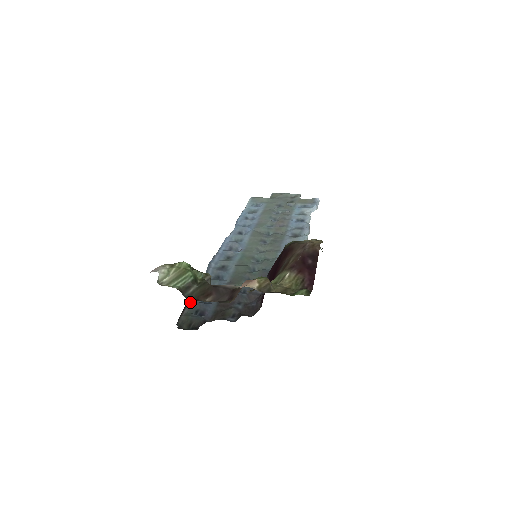
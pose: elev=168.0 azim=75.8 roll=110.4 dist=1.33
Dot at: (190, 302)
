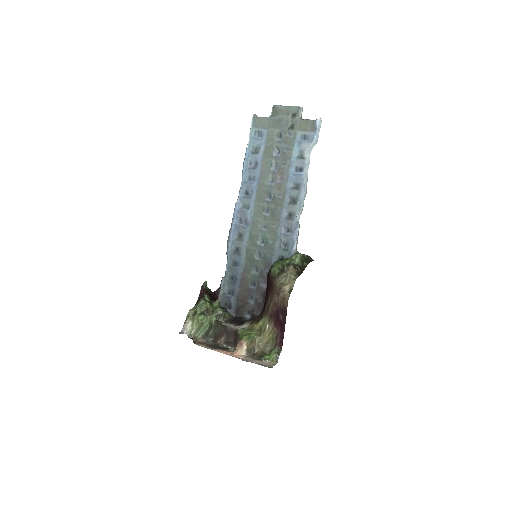
Dot at: (220, 295)
